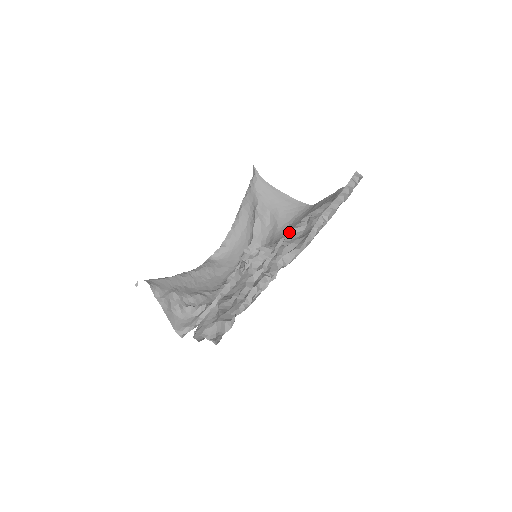
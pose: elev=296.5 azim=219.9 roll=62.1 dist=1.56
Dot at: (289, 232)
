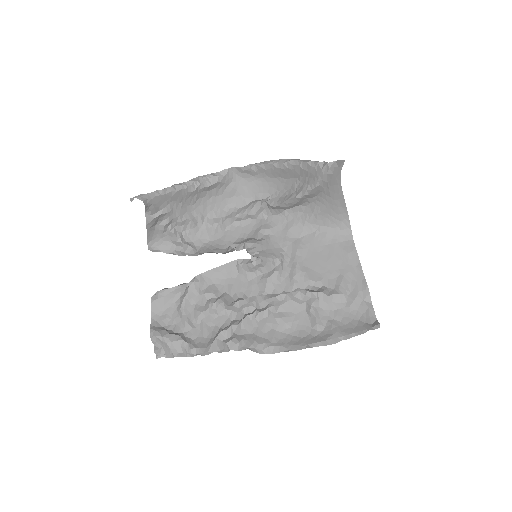
Dot at: (288, 295)
